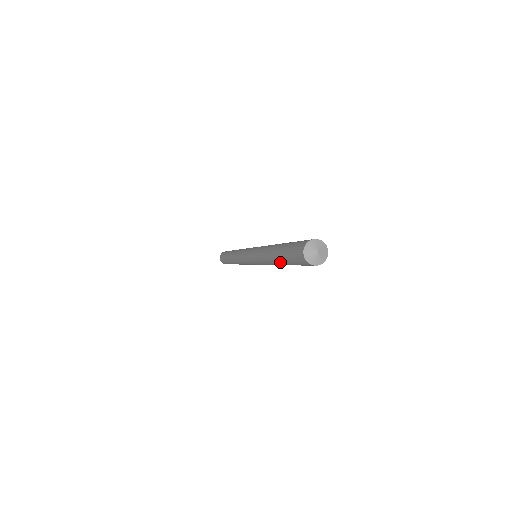
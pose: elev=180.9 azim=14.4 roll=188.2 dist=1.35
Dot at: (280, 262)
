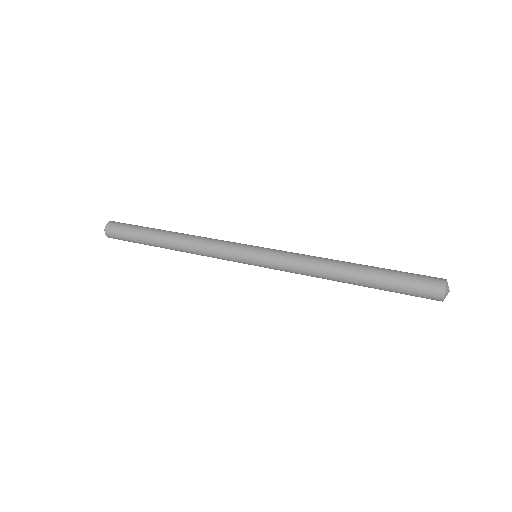
Dot at: occluded
